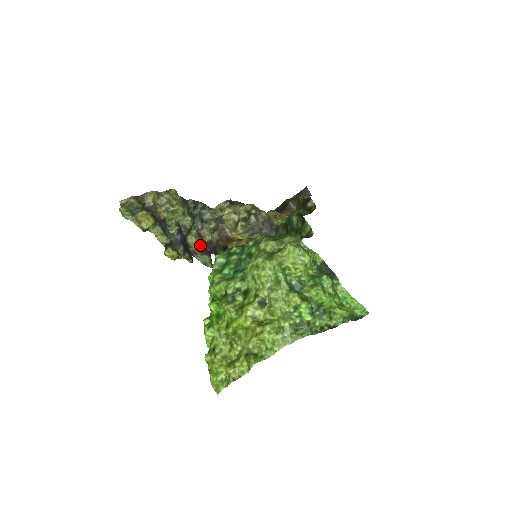
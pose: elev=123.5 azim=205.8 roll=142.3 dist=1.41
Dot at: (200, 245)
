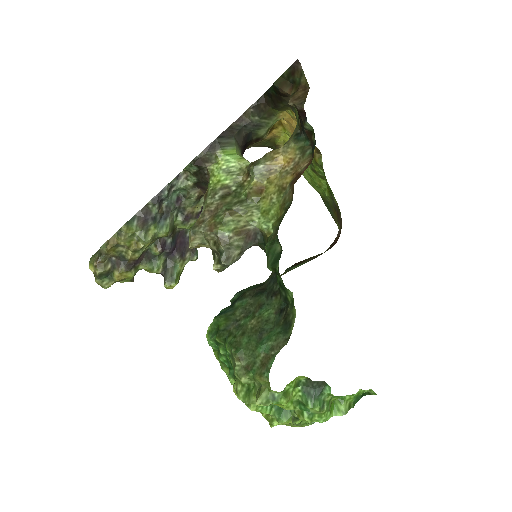
Dot at: occluded
